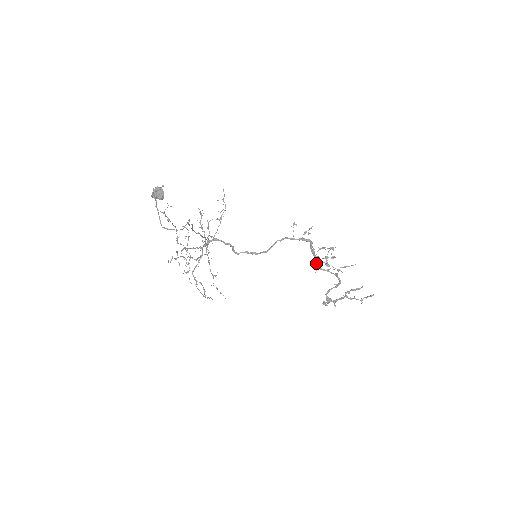
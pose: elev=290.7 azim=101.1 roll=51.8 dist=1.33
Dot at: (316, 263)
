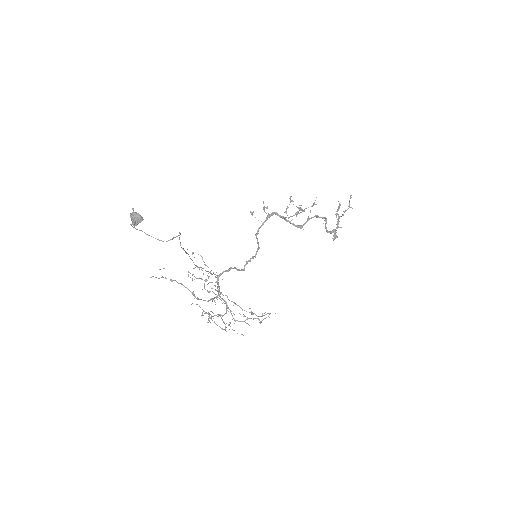
Dot at: (296, 225)
